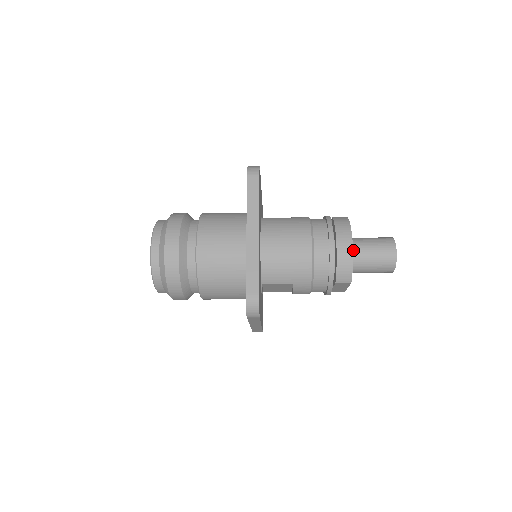
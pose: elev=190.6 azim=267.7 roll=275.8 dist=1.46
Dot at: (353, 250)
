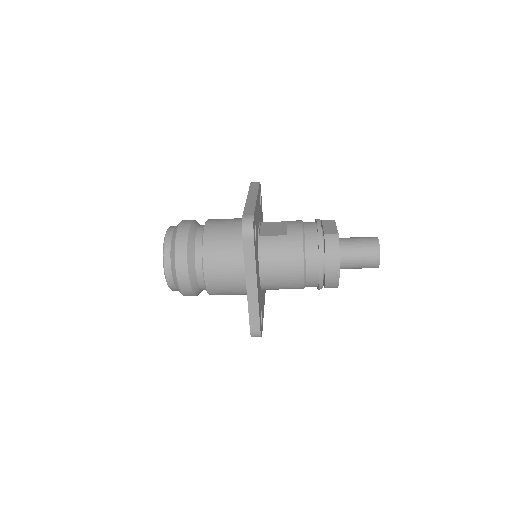
Dot at: (341, 260)
